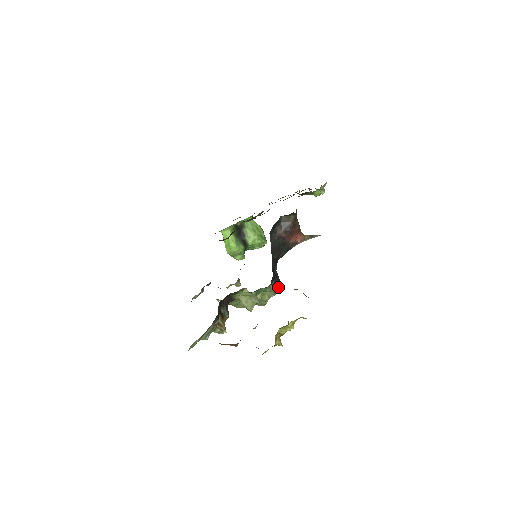
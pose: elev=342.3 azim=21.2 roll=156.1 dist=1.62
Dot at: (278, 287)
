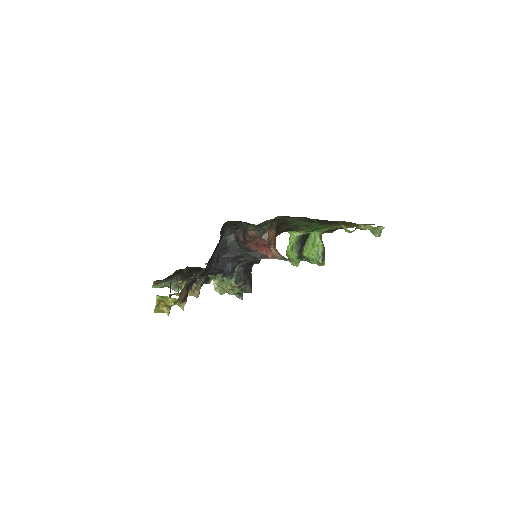
Dot at: (238, 285)
